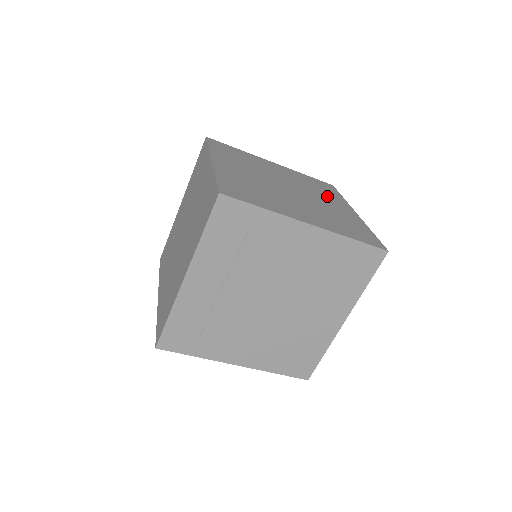
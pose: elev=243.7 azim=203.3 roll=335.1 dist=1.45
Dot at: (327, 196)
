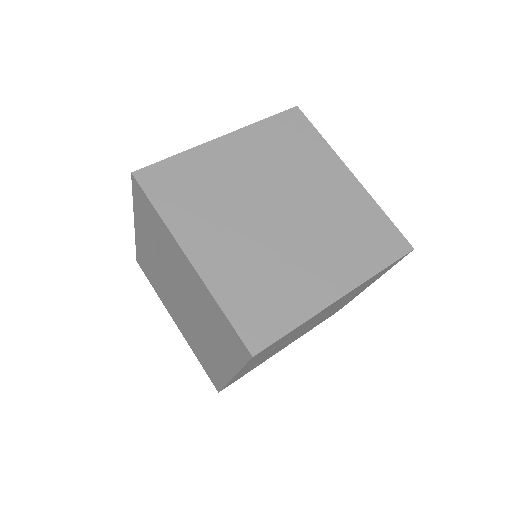
Dot at: (311, 165)
